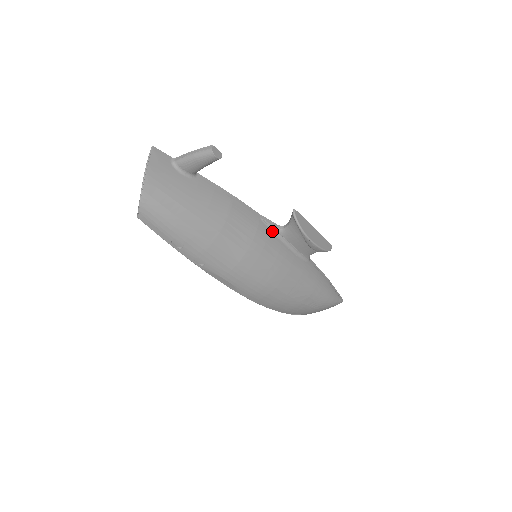
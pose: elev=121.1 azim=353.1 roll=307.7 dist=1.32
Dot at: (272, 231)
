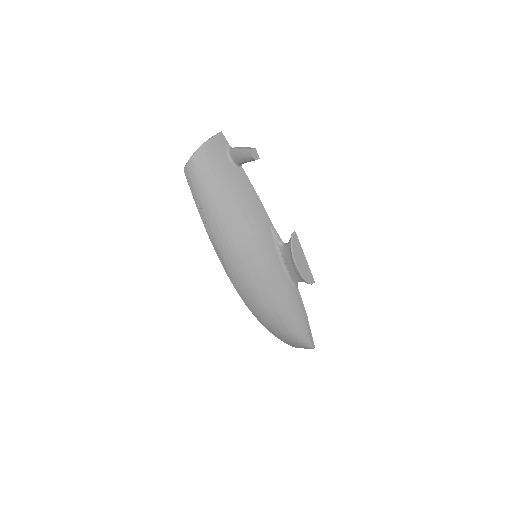
Dot at: (275, 242)
